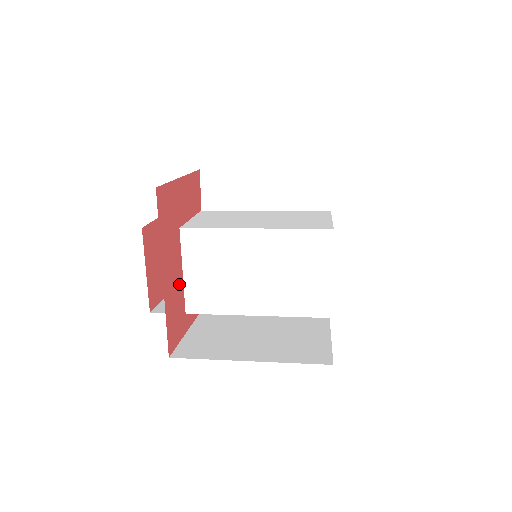
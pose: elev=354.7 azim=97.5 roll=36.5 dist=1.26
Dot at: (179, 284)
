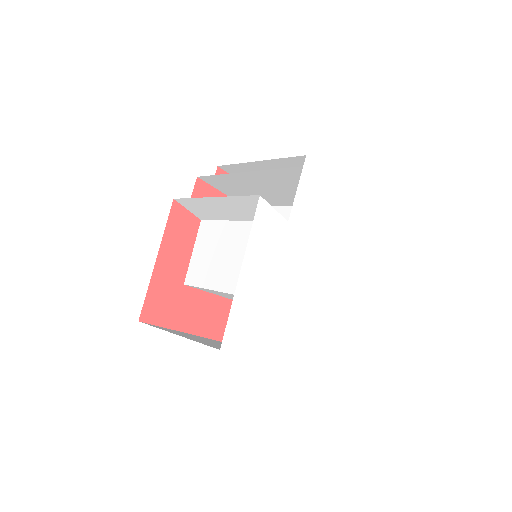
Dot at: (213, 304)
